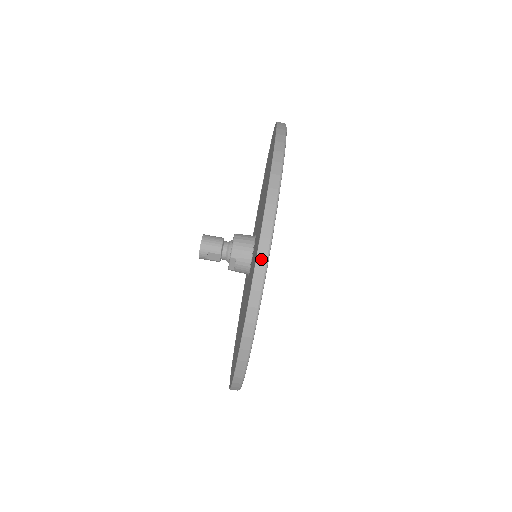
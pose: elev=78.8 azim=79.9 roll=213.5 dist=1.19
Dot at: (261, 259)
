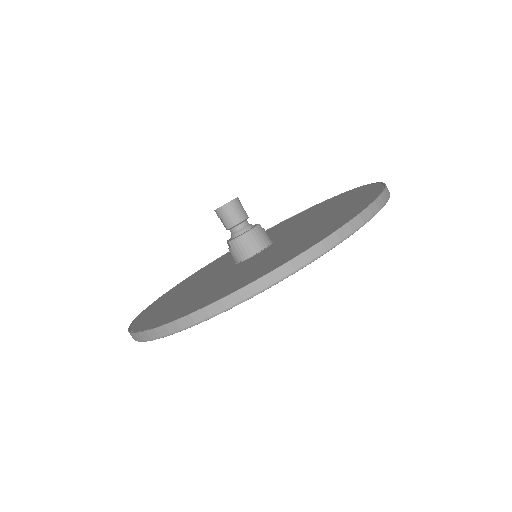
Dot at: (164, 330)
